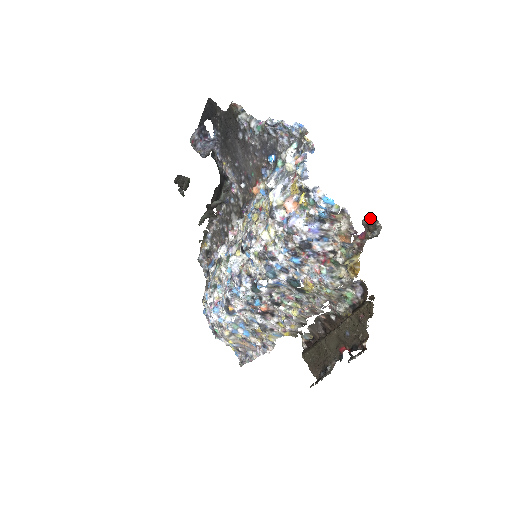
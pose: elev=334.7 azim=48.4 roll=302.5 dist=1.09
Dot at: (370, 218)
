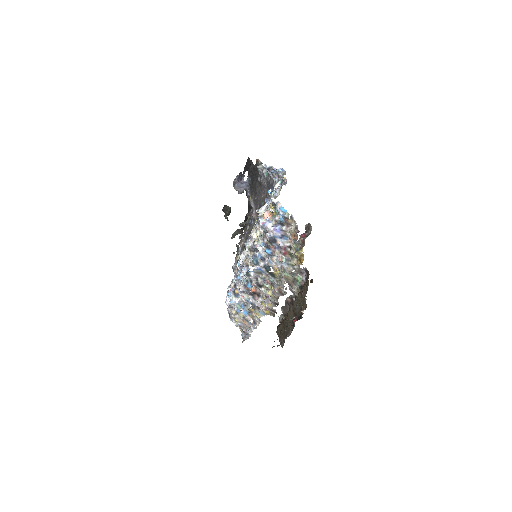
Dot at: (308, 224)
